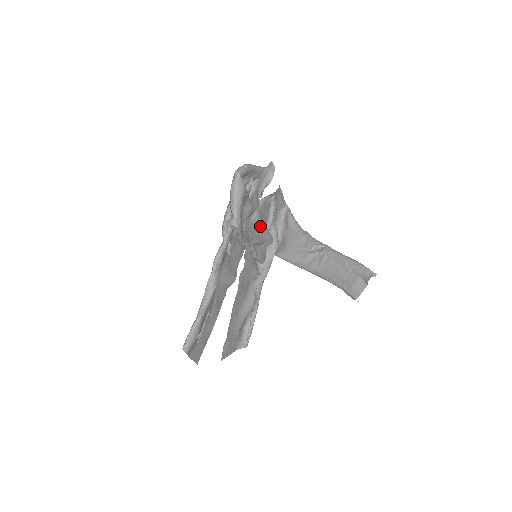
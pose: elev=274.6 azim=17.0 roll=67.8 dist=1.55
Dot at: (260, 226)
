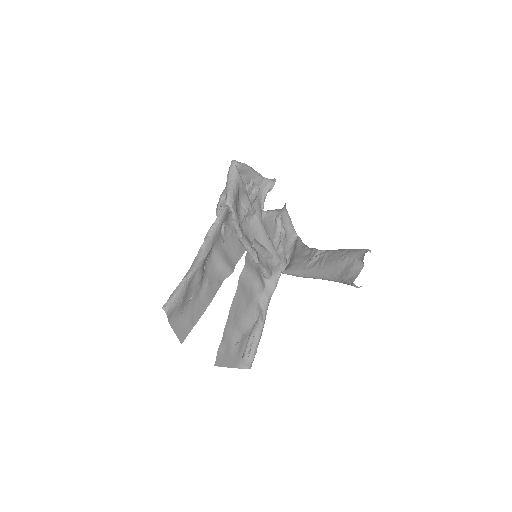
Dot at: (262, 232)
